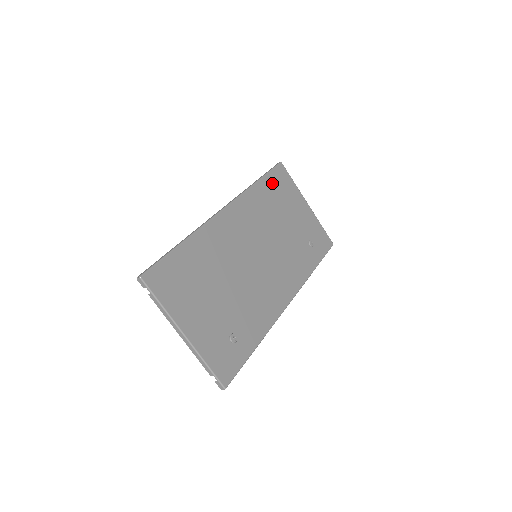
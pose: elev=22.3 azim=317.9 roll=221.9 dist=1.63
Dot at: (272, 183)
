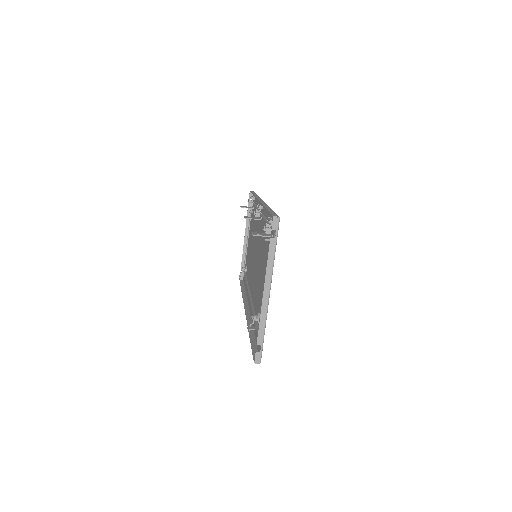
Dot at: occluded
